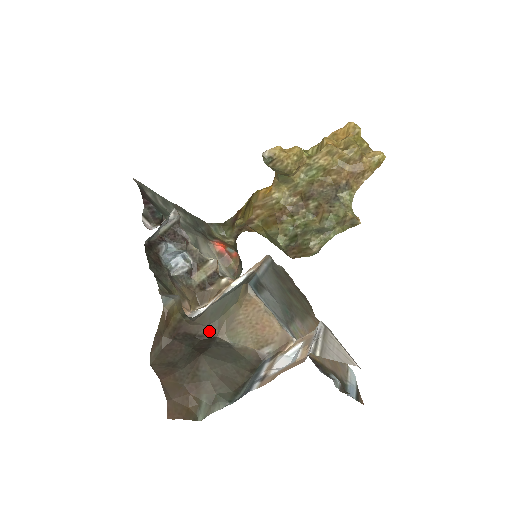
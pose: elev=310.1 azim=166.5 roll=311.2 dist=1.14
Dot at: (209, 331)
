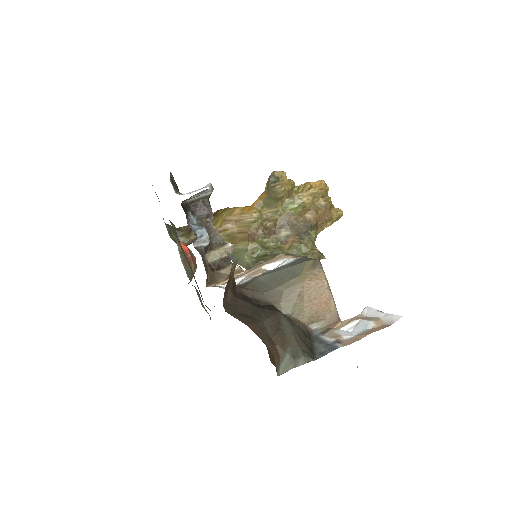
Dot at: (265, 298)
